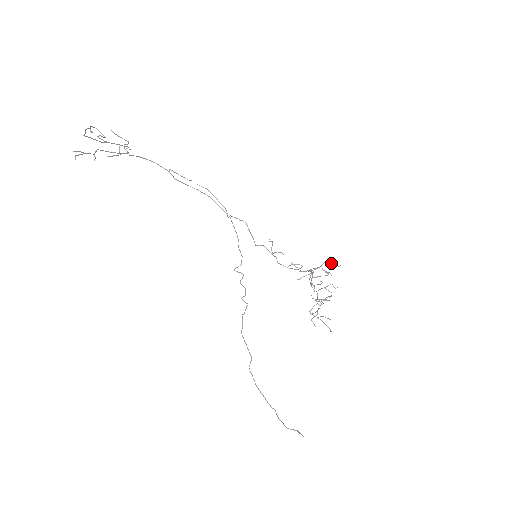
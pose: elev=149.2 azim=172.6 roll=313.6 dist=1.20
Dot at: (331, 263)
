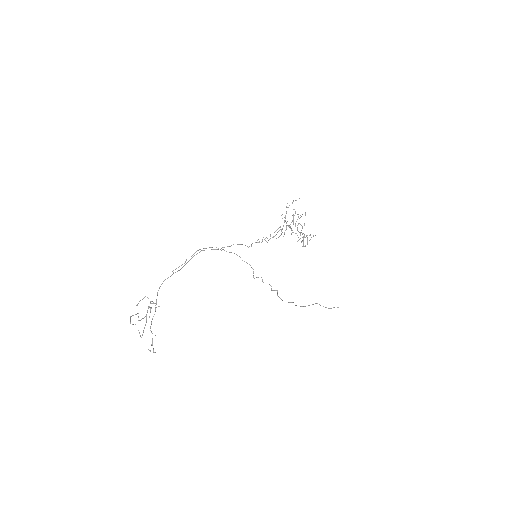
Dot at: occluded
